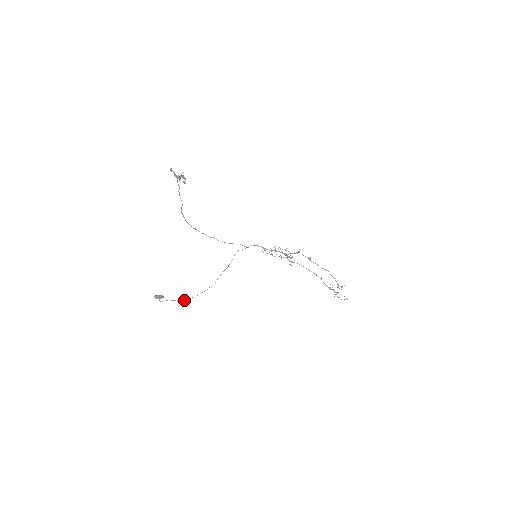
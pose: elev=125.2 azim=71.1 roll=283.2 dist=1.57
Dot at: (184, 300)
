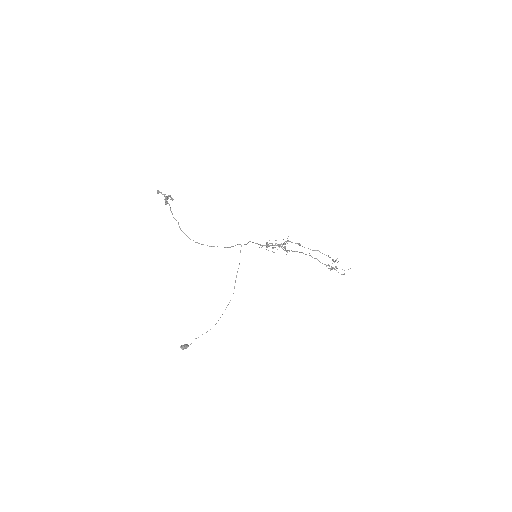
Dot at: occluded
